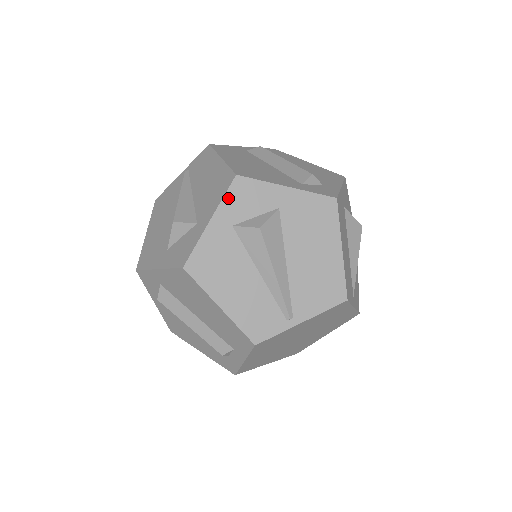
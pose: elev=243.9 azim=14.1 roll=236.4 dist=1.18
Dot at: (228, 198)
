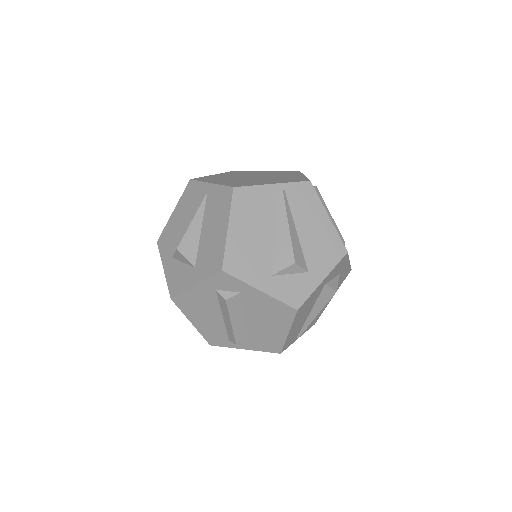
Dot at: (337, 266)
